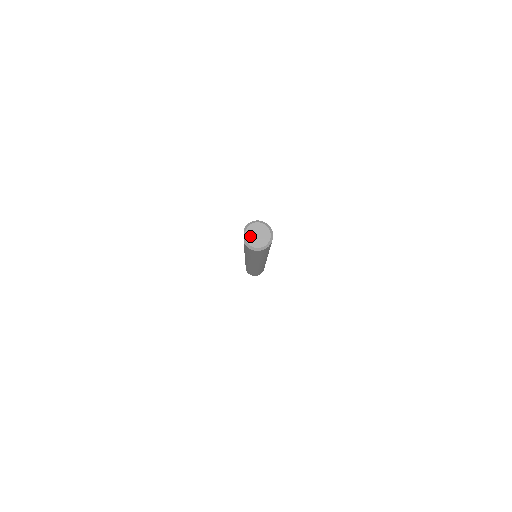
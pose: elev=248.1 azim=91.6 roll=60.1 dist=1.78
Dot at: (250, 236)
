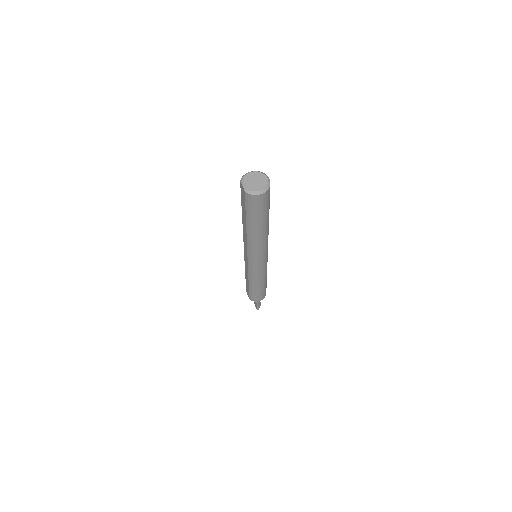
Dot at: (249, 184)
